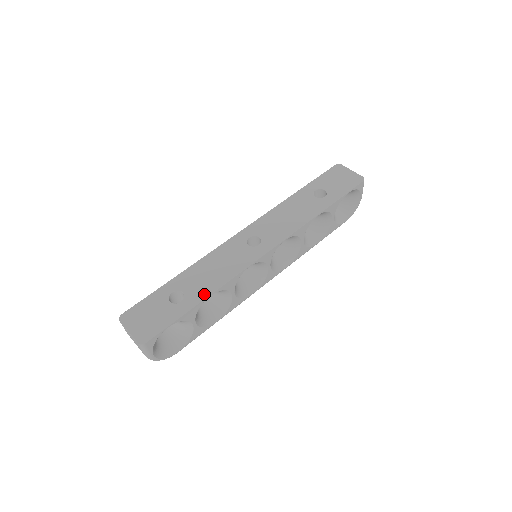
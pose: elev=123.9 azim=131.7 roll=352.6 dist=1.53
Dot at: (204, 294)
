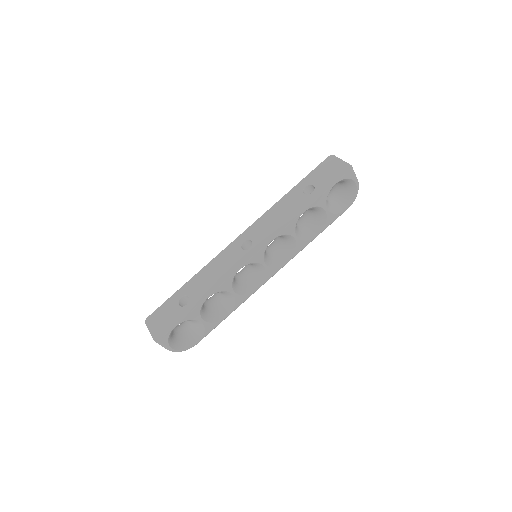
Dot at: (203, 297)
